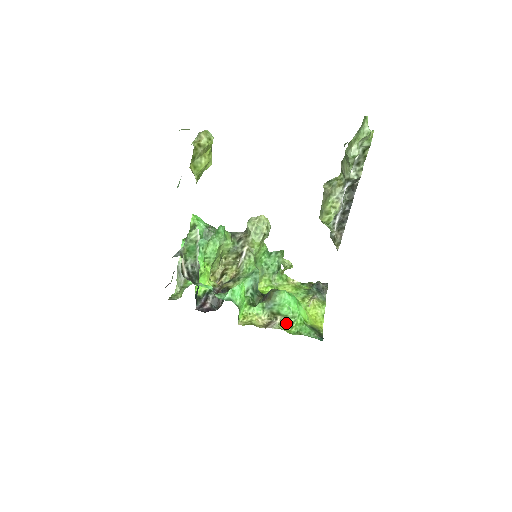
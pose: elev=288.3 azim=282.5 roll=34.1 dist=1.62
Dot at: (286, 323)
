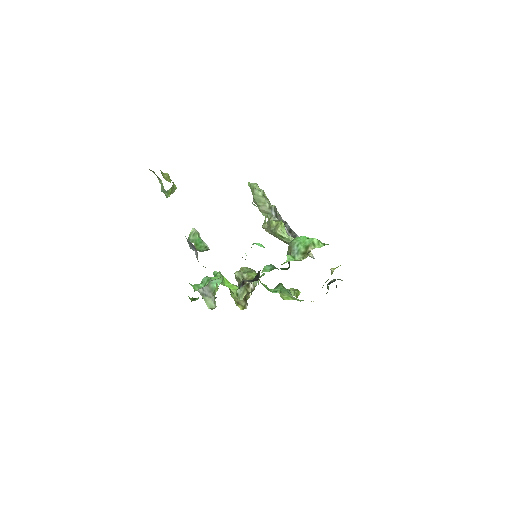
Dot at: occluded
